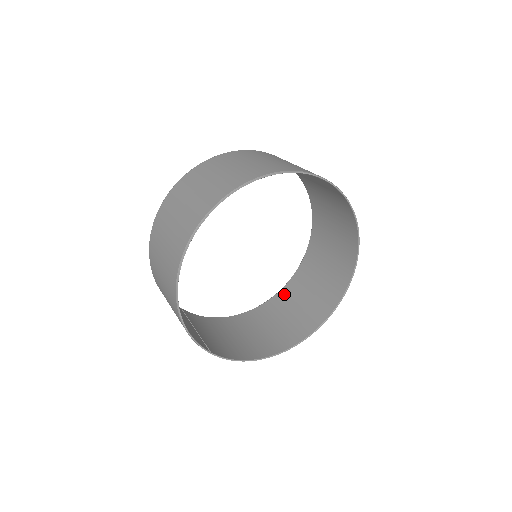
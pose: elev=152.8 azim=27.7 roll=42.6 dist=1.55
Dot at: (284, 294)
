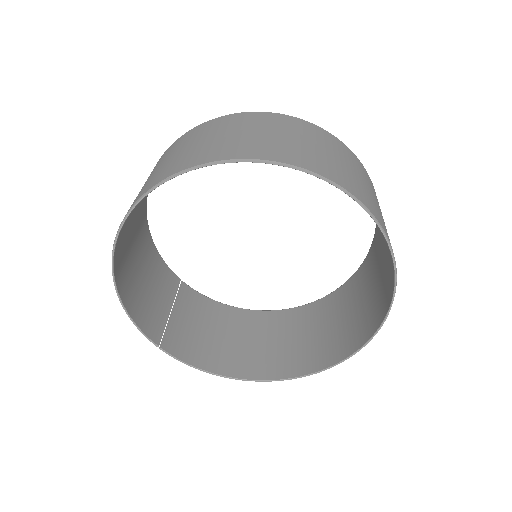
Dot at: (313, 309)
